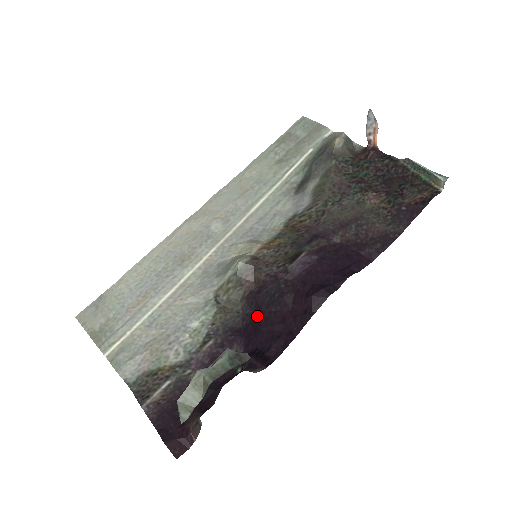
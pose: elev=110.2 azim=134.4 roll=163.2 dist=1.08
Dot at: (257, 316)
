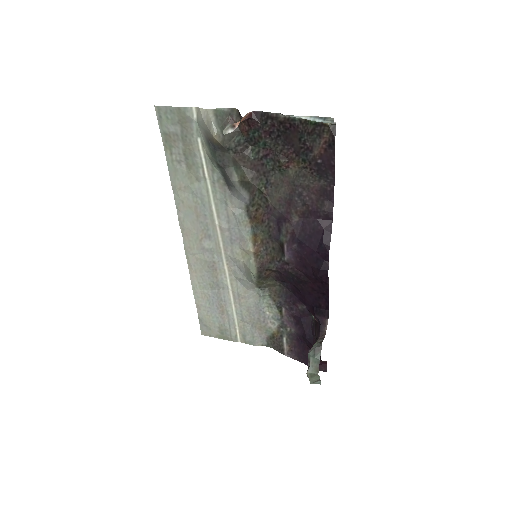
Dot at: (294, 287)
